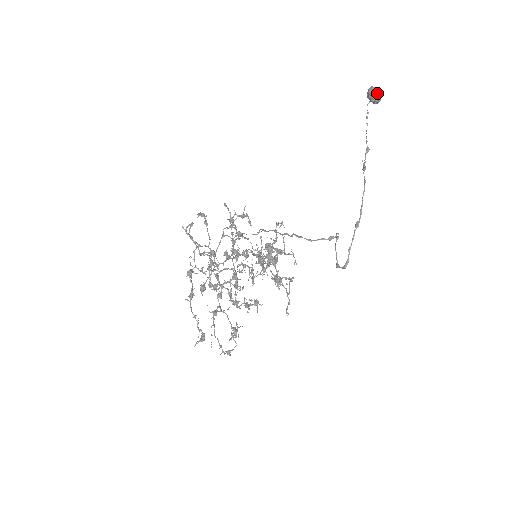
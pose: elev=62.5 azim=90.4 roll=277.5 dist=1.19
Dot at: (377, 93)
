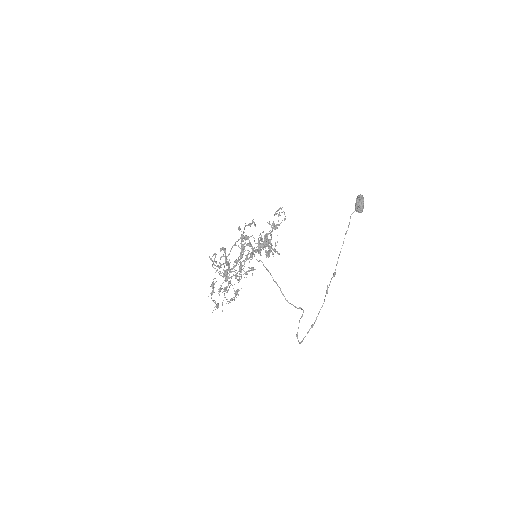
Dot at: (361, 209)
